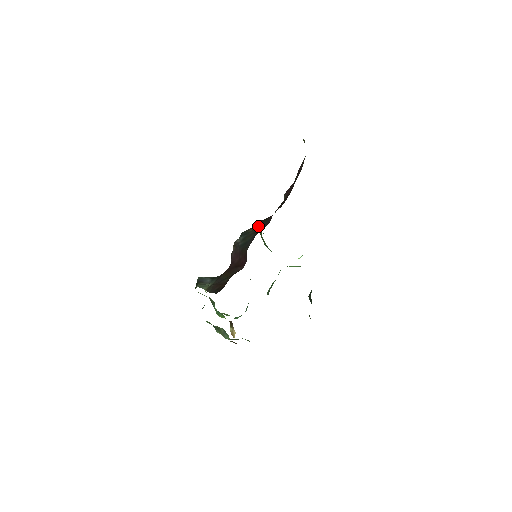
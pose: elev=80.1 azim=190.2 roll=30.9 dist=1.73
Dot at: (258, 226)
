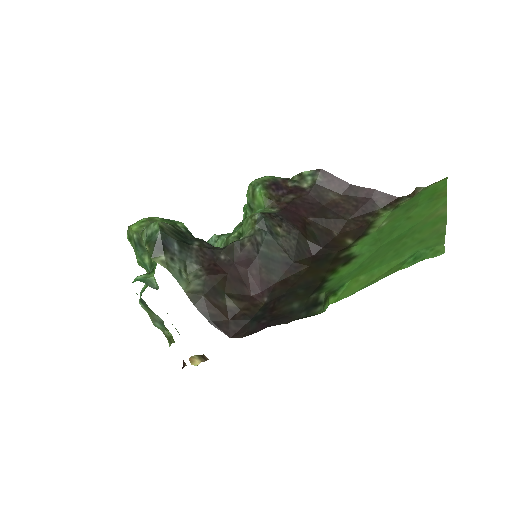
Dot at: (296, 242)
